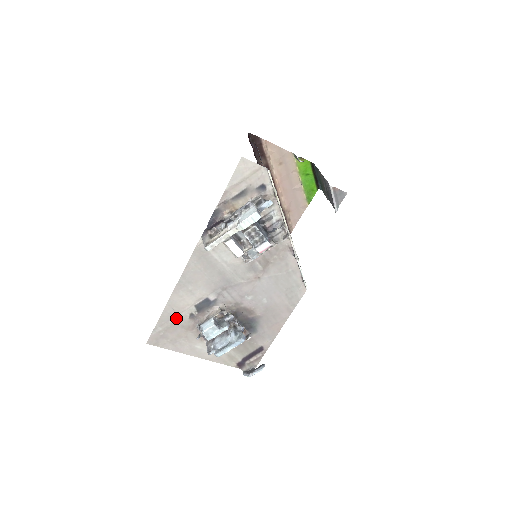
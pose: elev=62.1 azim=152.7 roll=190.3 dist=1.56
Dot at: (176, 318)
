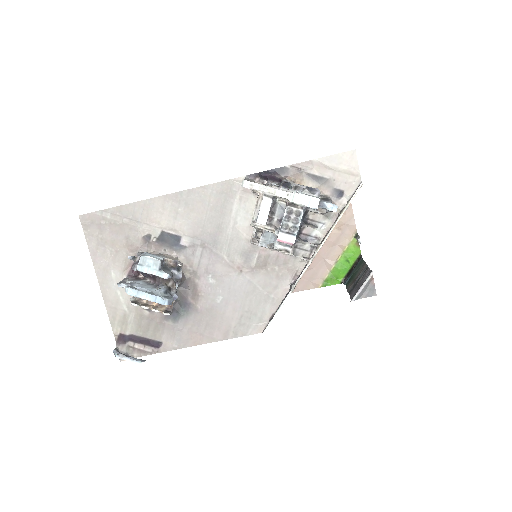
Dot at: (133, 223)
